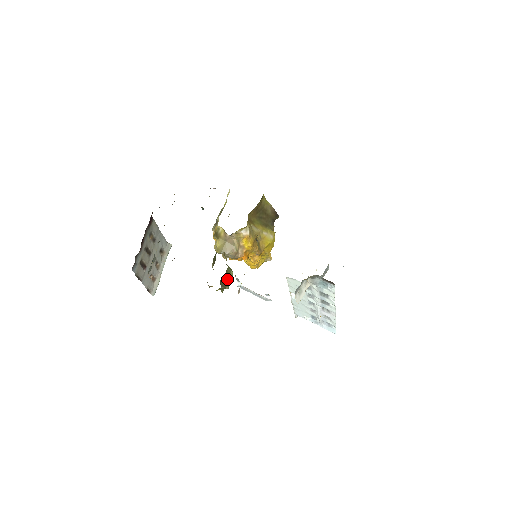
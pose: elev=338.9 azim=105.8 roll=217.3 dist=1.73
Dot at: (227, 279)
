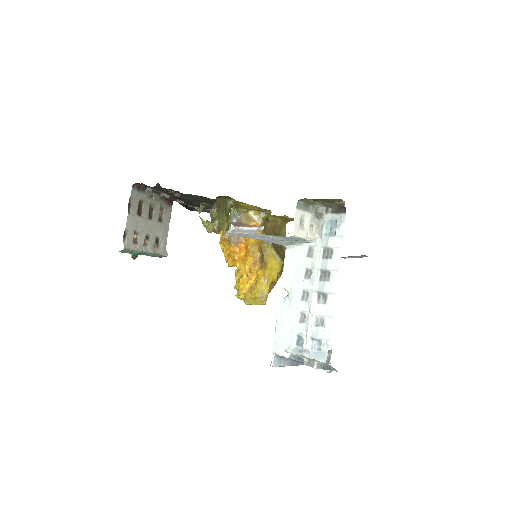
Dot at: (223, 210)
